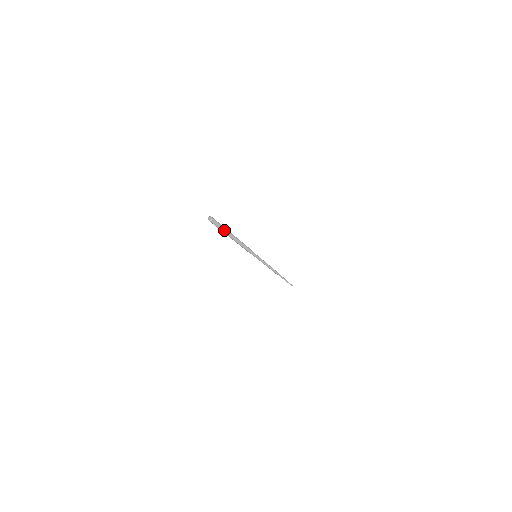
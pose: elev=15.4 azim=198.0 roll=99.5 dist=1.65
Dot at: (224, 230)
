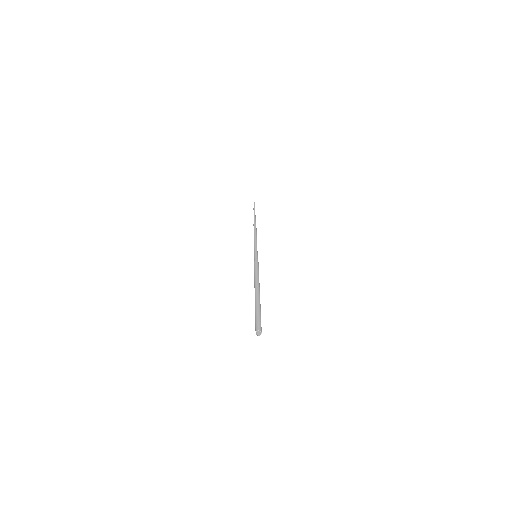
Dot at: occluded
